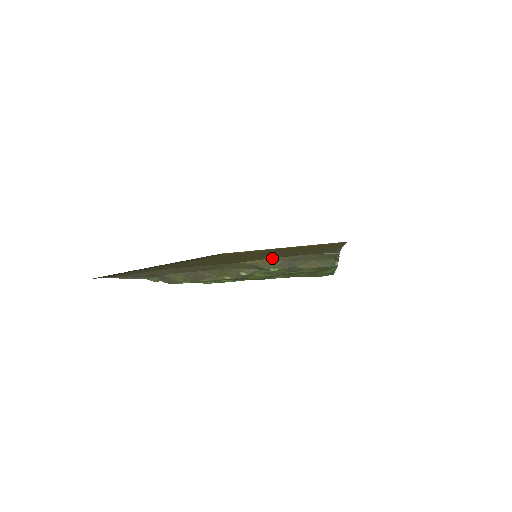
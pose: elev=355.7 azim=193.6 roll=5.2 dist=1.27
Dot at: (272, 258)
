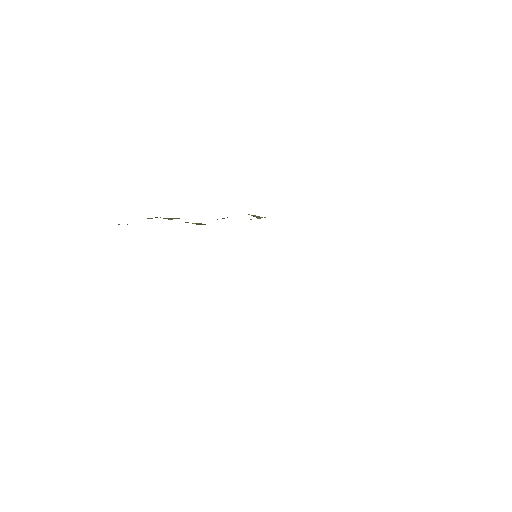
Dot at: occluded
